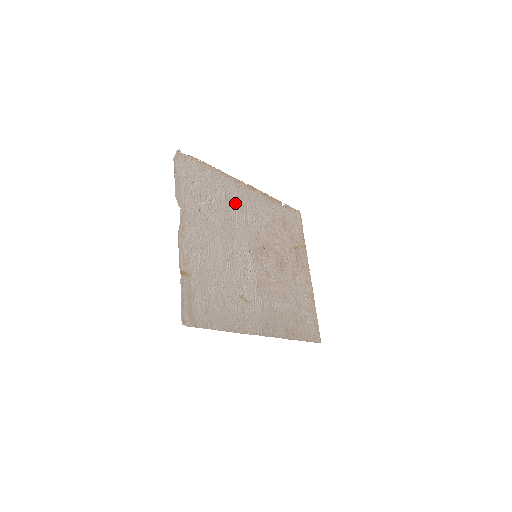
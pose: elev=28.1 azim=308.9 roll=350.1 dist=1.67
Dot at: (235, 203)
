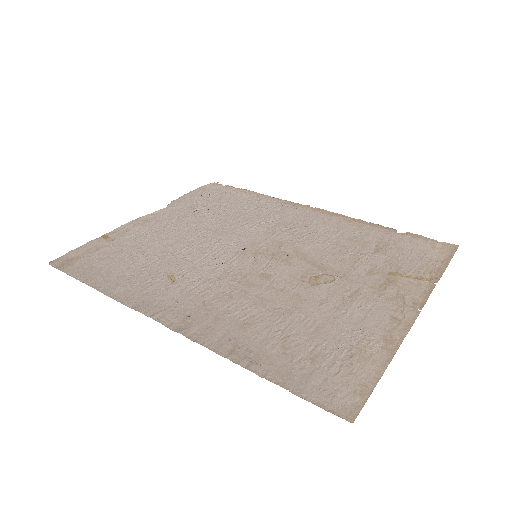
Dot at: (269, 216)
